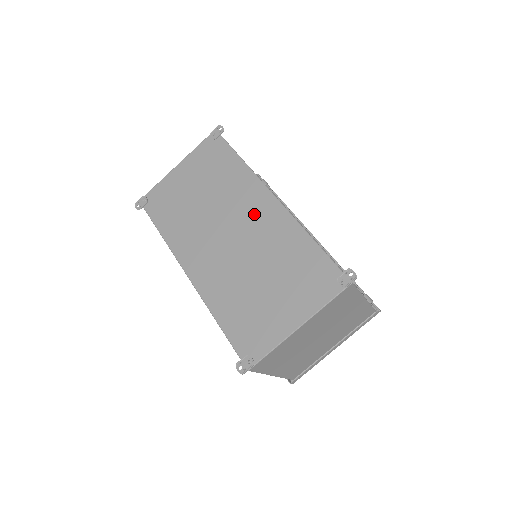
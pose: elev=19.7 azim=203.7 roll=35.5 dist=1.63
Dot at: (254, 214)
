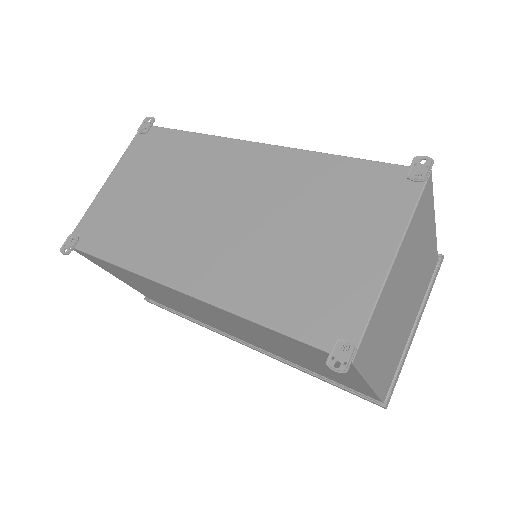
Dot at: (242, 173)
